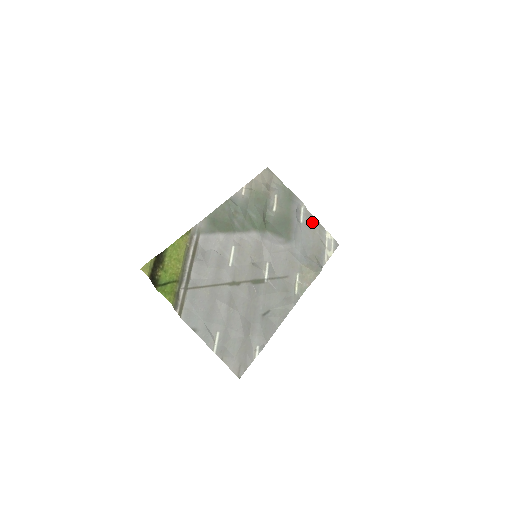
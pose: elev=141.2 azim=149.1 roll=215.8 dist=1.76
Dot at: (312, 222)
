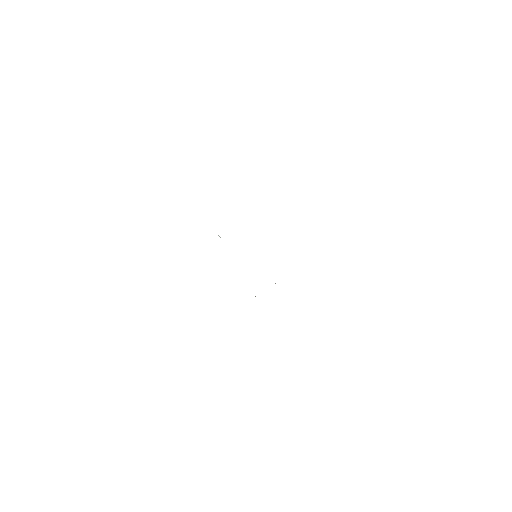
Dot at: occluded
